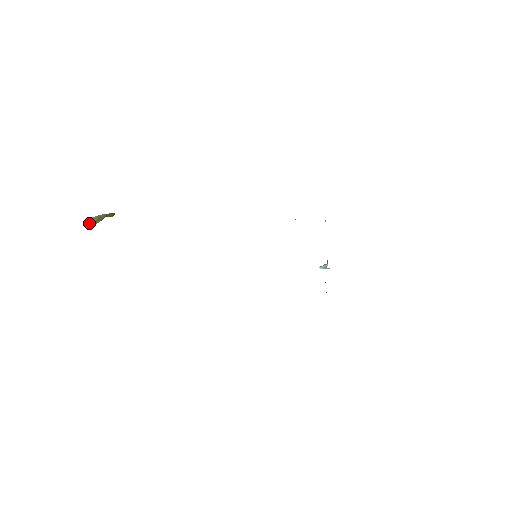
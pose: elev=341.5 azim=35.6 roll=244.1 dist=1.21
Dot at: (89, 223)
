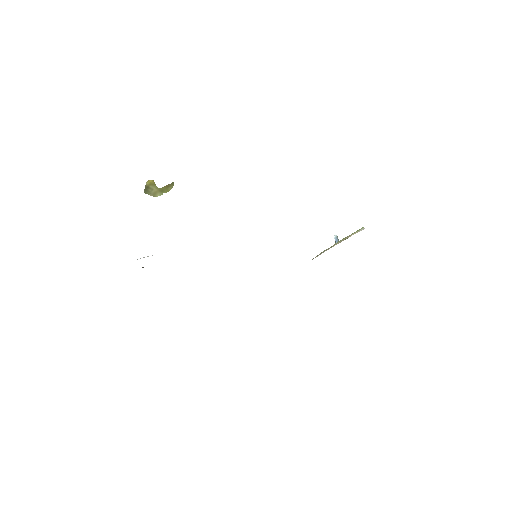
Dot at: (147, 192)
